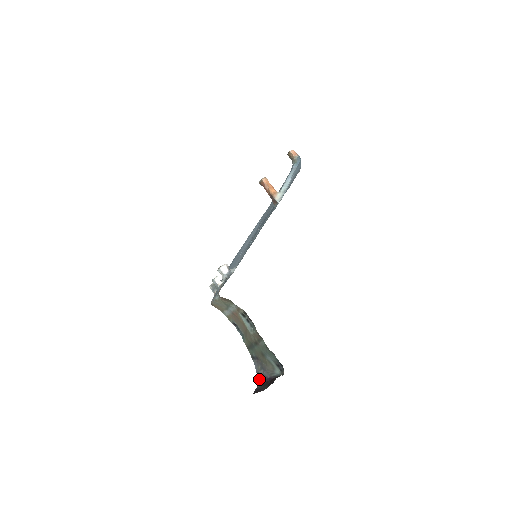
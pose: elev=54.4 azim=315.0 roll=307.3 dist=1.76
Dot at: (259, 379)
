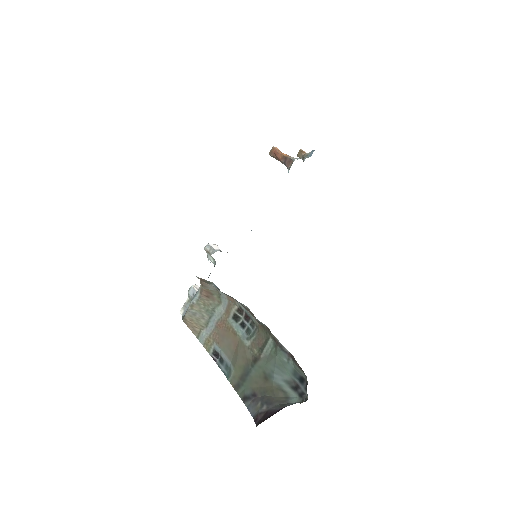
Dot at: (259, 419)
